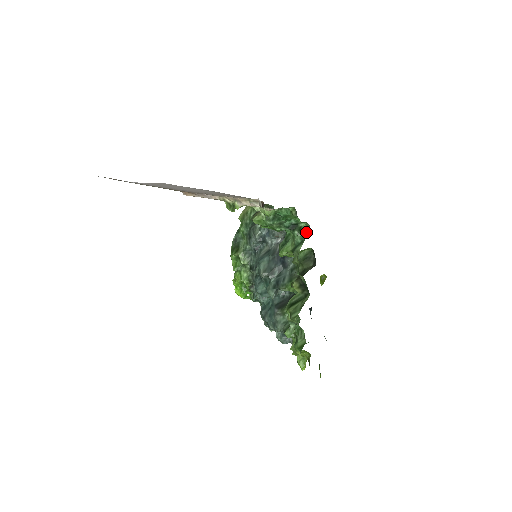
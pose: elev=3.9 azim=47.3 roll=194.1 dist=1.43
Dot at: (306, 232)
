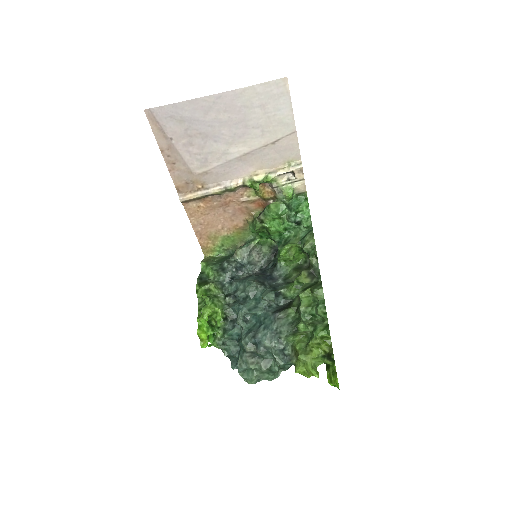
Dot at: (310, 227)
